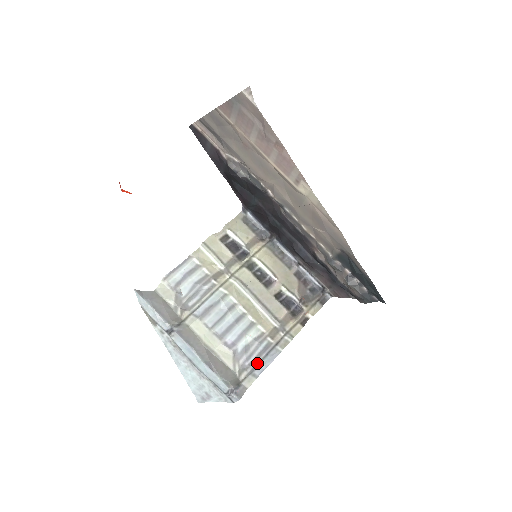
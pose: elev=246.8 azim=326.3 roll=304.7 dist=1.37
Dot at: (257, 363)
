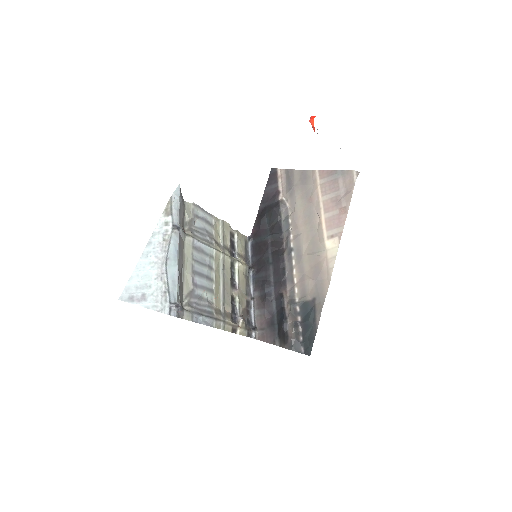
Dot at: (200, 313)
